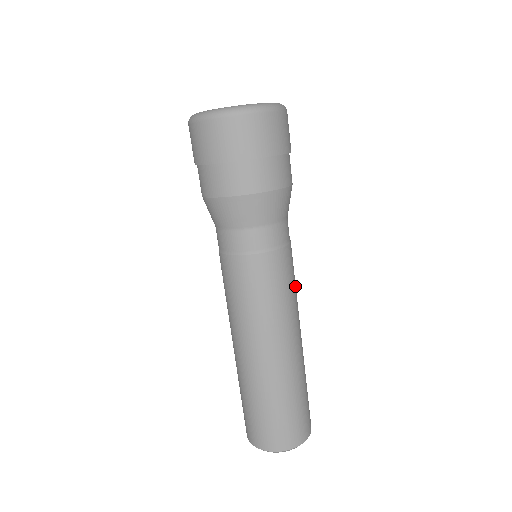
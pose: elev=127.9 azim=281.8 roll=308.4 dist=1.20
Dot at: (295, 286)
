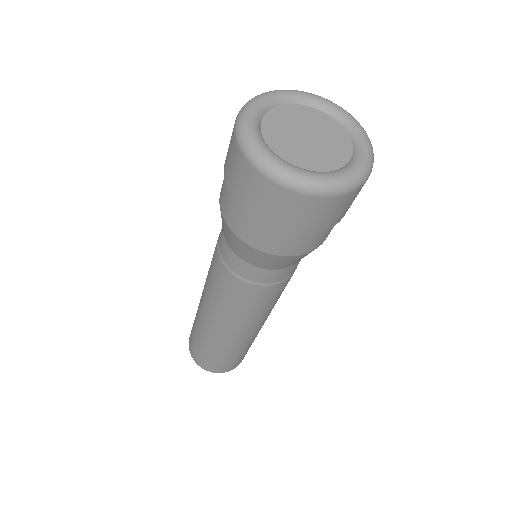
Dot at: occluded
